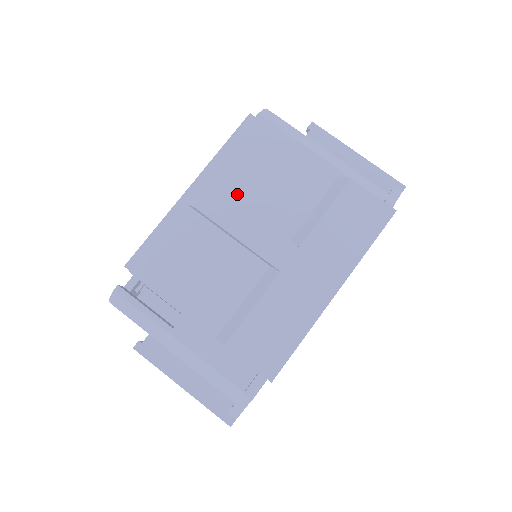
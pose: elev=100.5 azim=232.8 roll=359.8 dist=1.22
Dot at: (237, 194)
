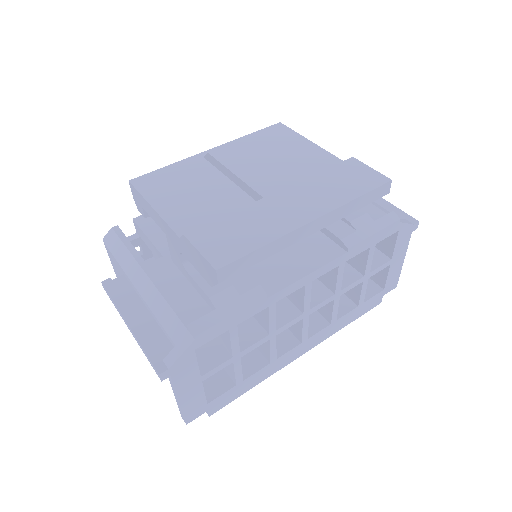
Dot at: occluded
